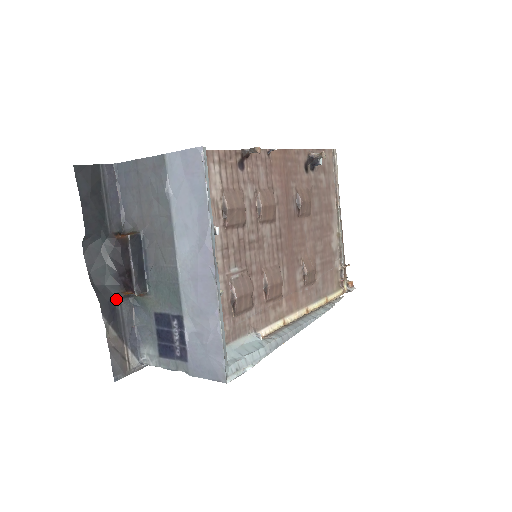
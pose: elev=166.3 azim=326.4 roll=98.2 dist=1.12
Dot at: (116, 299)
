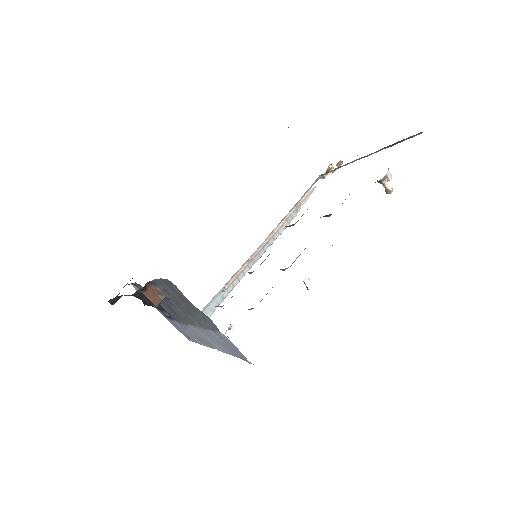
Dot at: occluded
